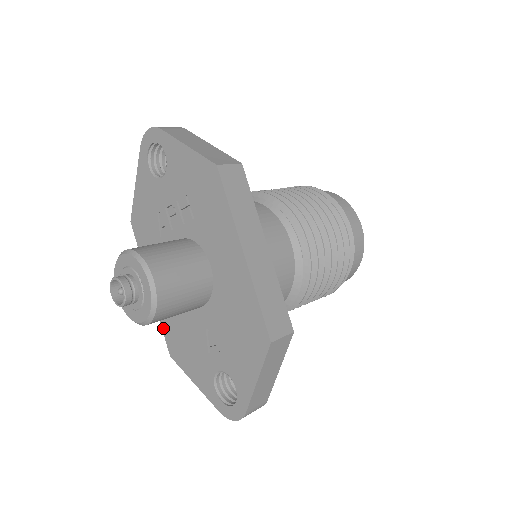
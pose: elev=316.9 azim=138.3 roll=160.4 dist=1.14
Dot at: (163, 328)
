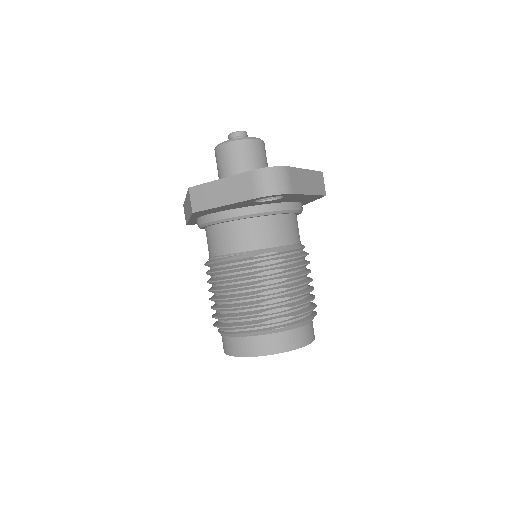
Dot at: occluded
